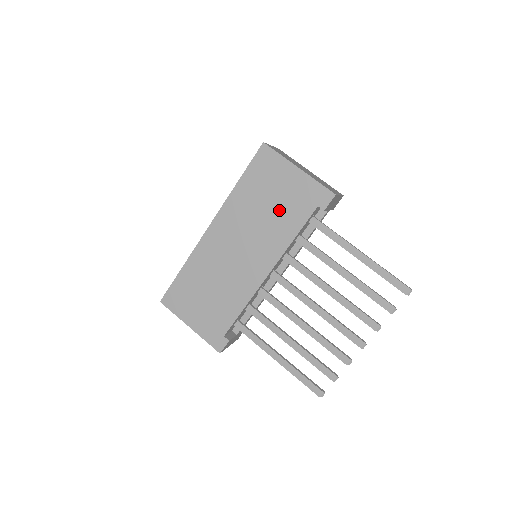
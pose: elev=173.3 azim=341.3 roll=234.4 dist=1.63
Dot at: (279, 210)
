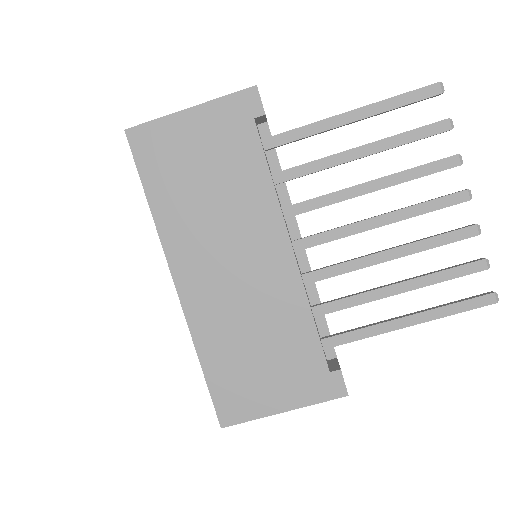
Dot at: (222, 172)
